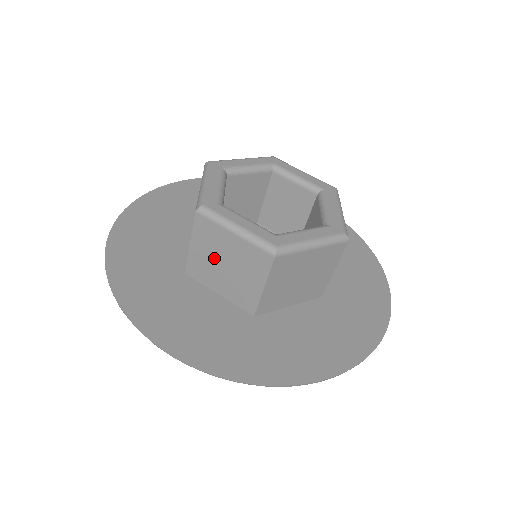
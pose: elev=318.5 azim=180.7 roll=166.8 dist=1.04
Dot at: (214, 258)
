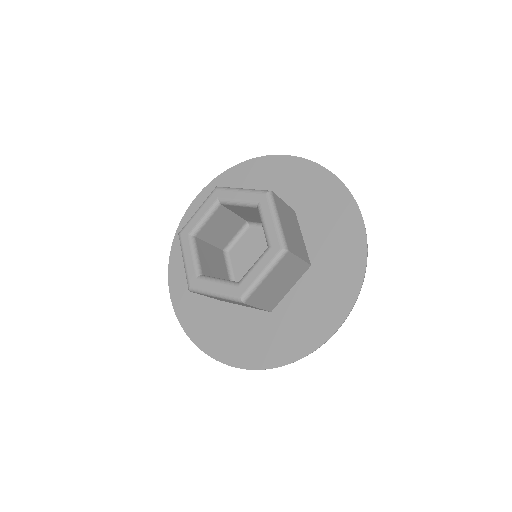
Dot at: occluded
